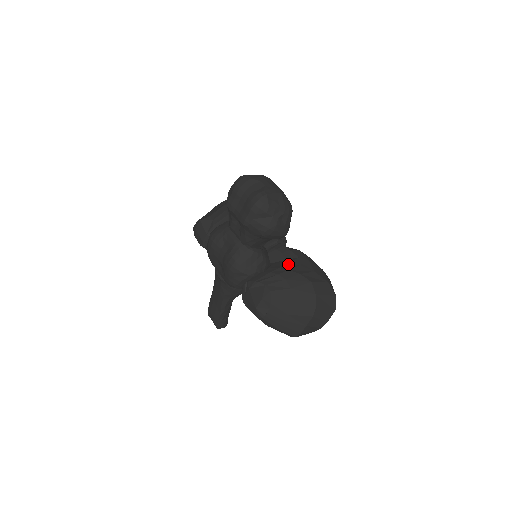
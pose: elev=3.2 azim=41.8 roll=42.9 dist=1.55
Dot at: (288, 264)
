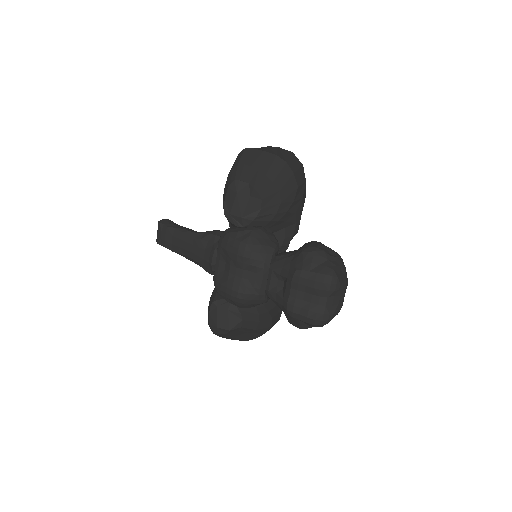
Dot at: occluded
